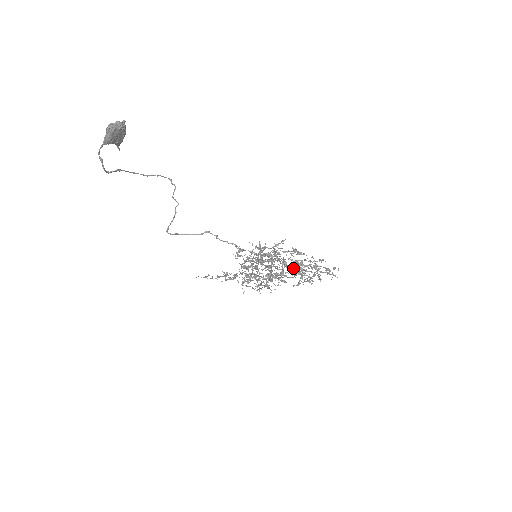
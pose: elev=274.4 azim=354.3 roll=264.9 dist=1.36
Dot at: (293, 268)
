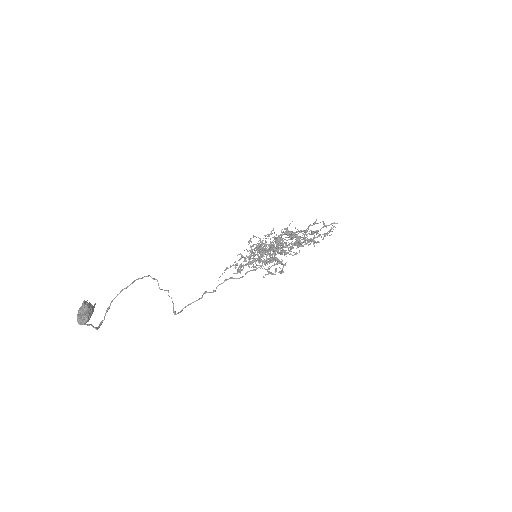
Dot at: (293, 252)
